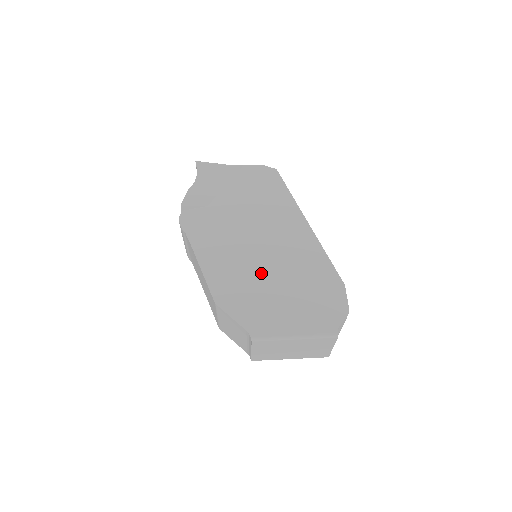
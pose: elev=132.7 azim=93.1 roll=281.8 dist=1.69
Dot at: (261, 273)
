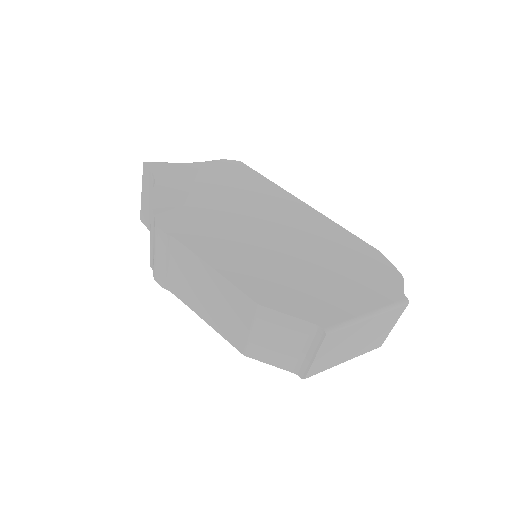
Dot at: (290, 259)
